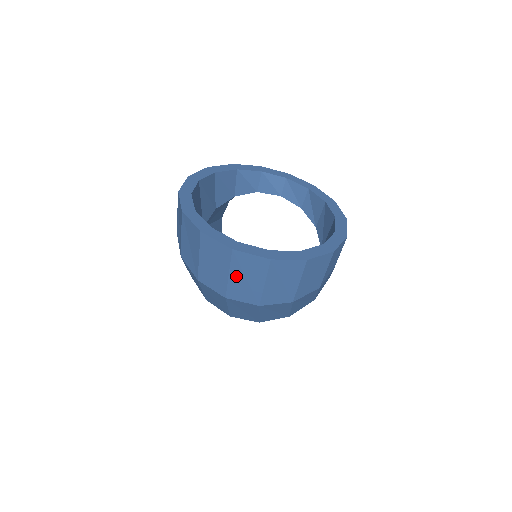
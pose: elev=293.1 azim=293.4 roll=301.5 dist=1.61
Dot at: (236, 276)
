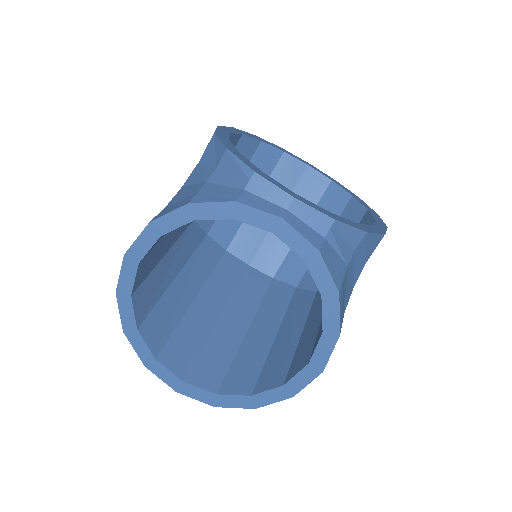
Dot at: occluded
